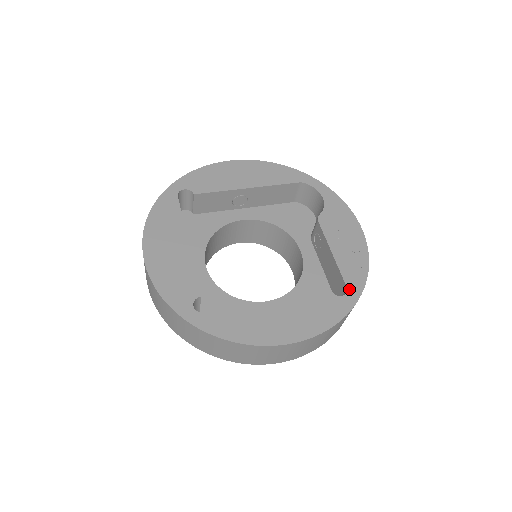
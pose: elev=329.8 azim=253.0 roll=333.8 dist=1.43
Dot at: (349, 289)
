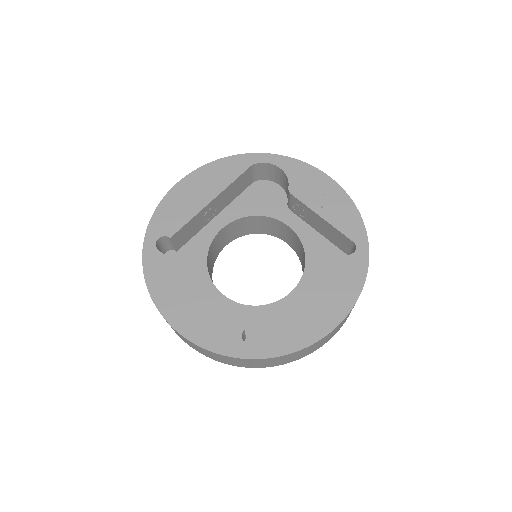
Dot at: (356, 242)
